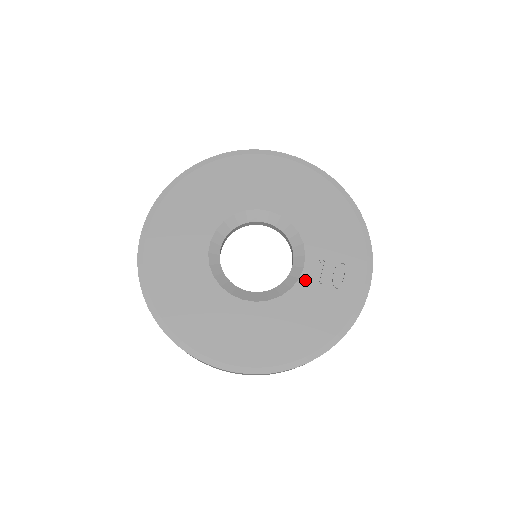
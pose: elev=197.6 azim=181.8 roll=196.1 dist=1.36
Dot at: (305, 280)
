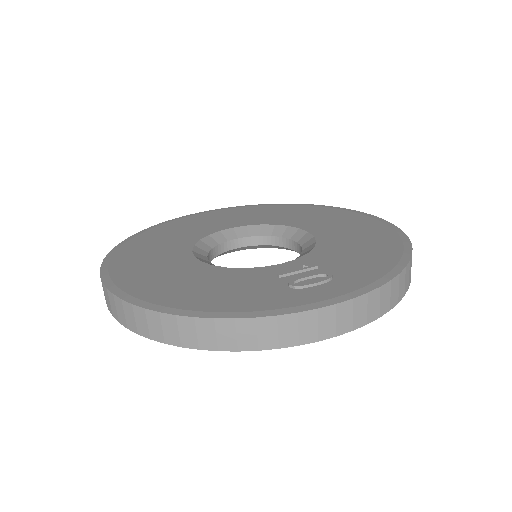
Dot at: (267, 270)
